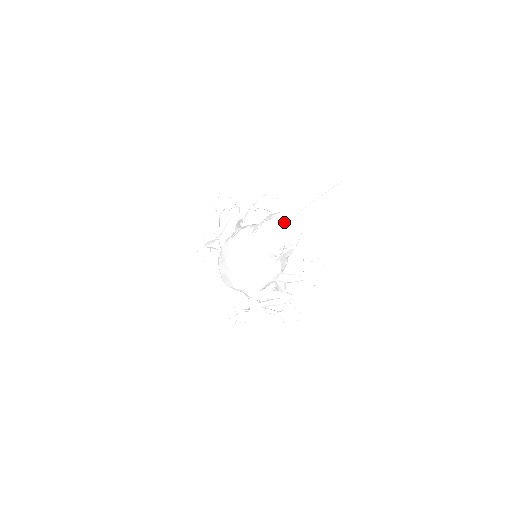
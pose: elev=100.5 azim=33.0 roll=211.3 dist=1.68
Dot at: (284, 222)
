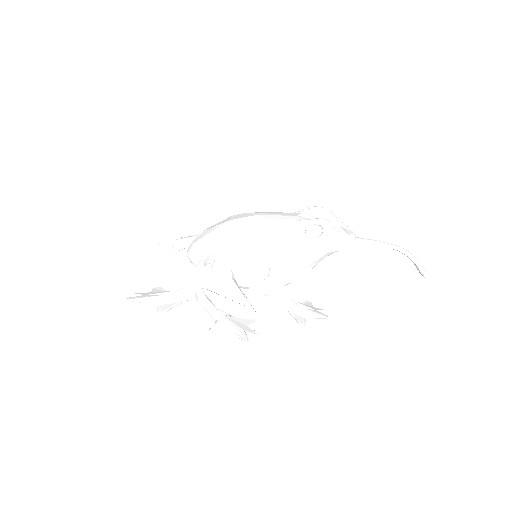
Dot at: (341, 224)
